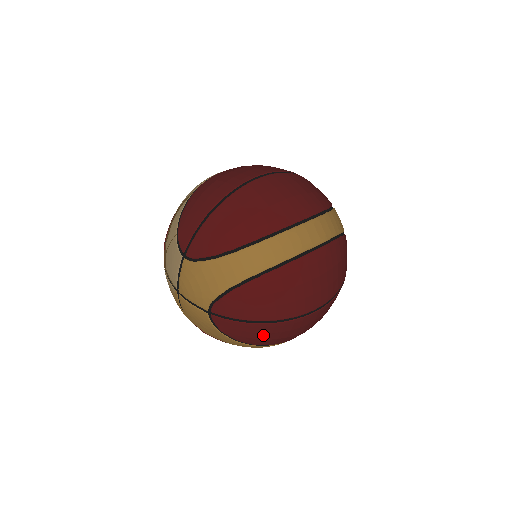
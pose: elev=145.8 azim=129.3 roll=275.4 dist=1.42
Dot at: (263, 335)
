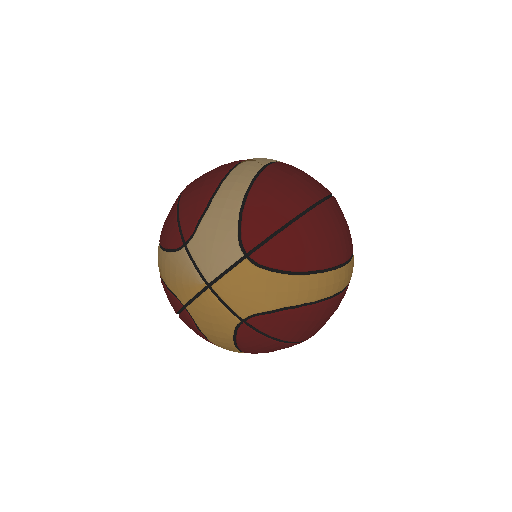
Dot at: (269, 350)
